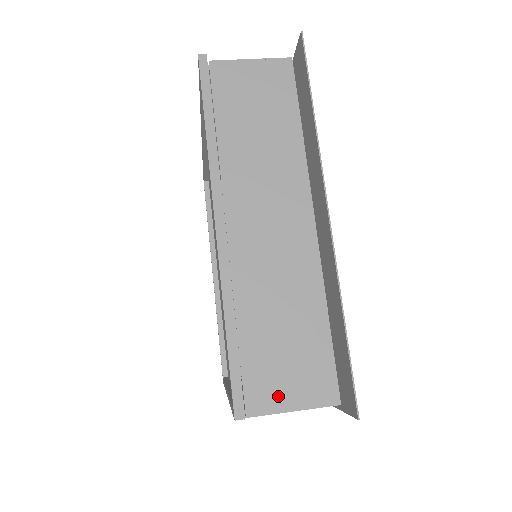
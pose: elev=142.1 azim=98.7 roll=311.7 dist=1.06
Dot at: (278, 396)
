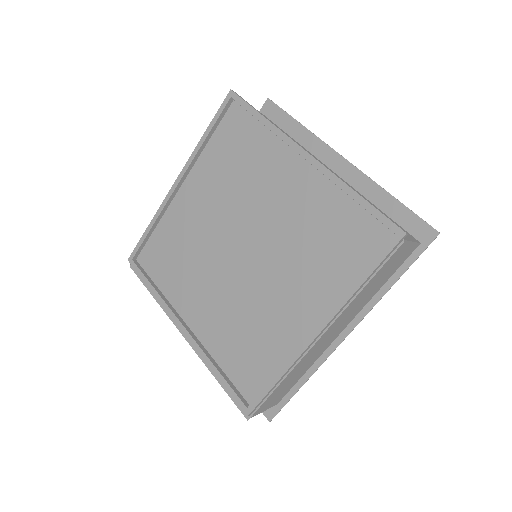
Dot at: occluded
